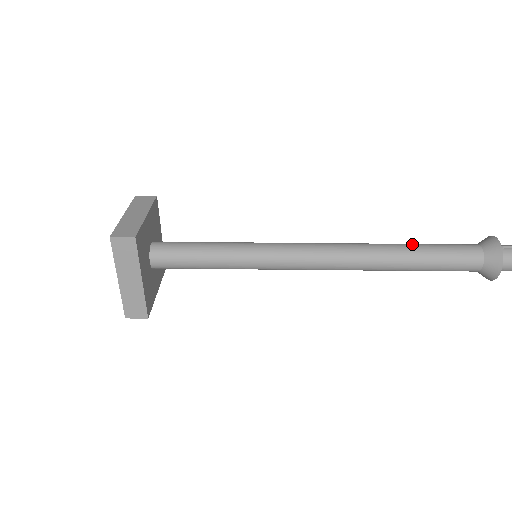
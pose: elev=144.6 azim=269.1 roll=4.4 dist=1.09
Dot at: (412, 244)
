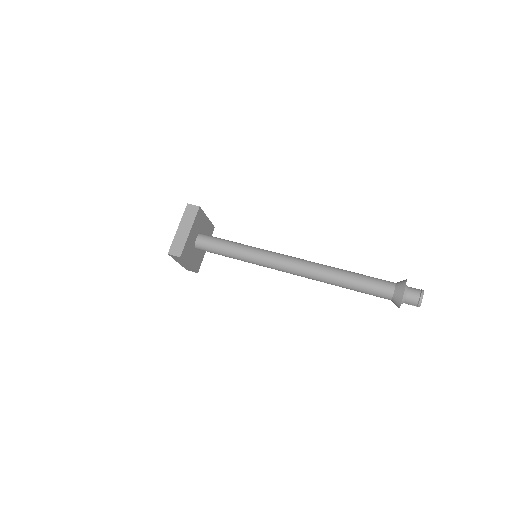
Dot at: occluded
